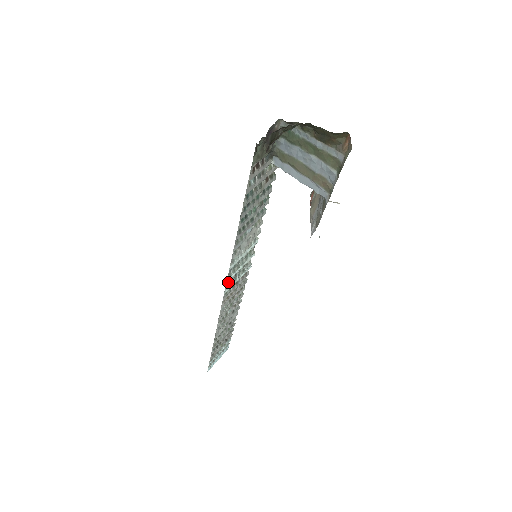
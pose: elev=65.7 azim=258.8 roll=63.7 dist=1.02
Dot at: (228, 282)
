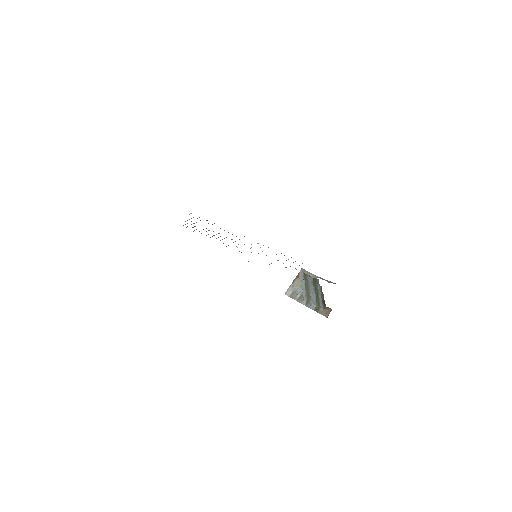
Dot at: occluded
